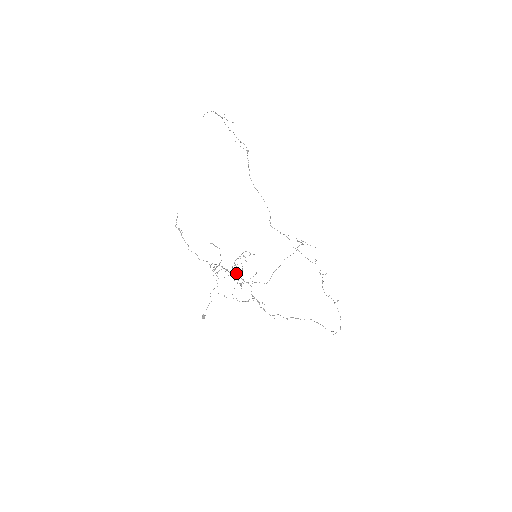
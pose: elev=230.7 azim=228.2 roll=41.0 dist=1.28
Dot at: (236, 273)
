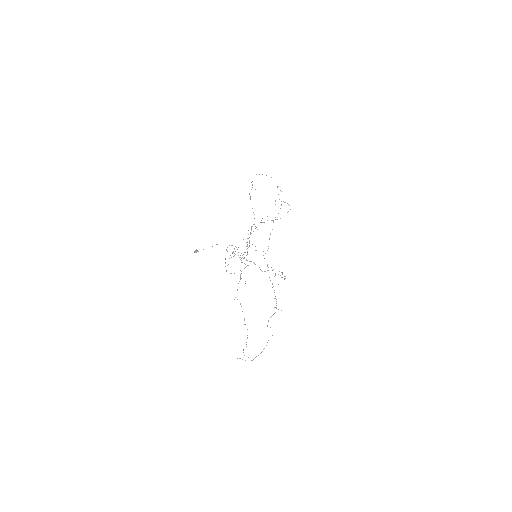
Dot at: occluded
